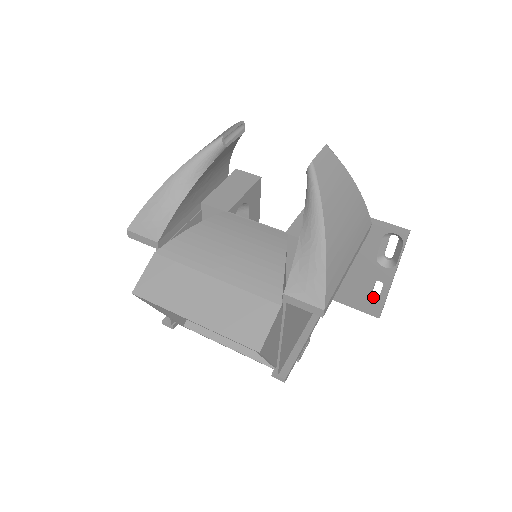
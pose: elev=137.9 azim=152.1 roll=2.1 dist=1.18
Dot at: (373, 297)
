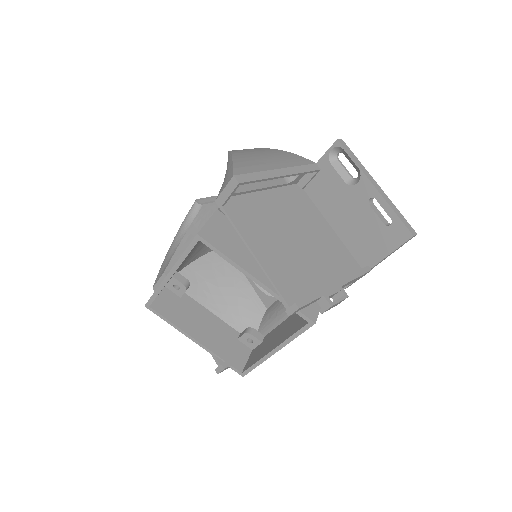
Dot at: (391, 225)
